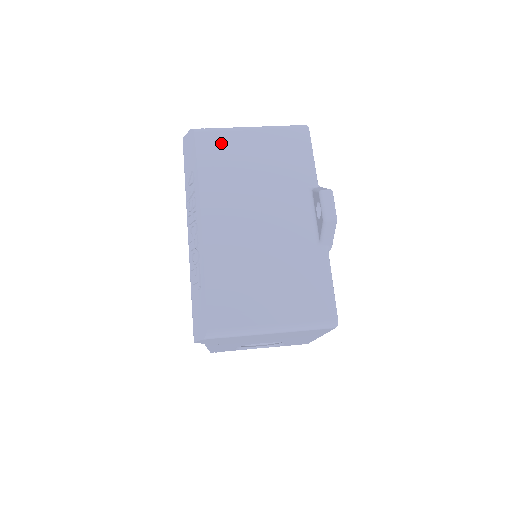
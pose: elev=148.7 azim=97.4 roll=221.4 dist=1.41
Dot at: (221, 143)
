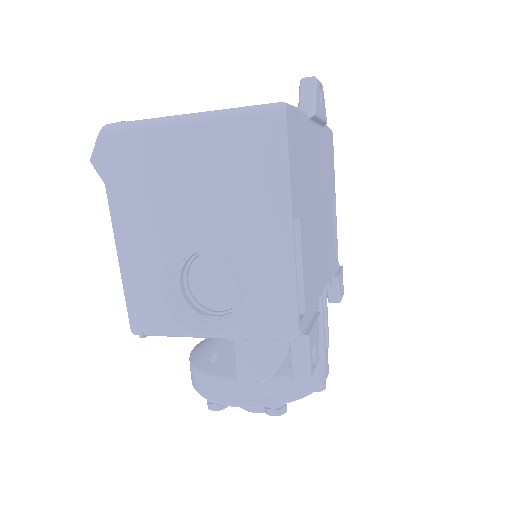
Dot at: occluded
